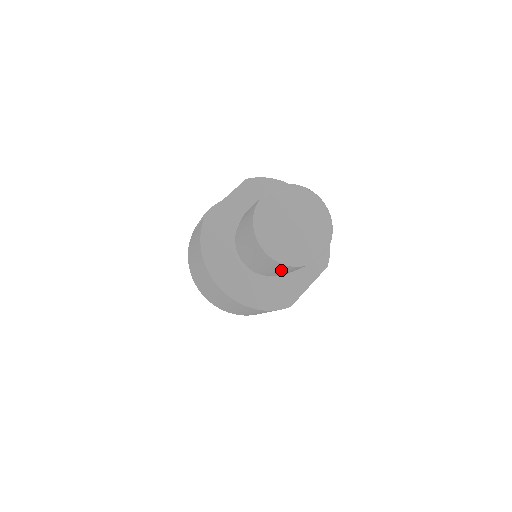
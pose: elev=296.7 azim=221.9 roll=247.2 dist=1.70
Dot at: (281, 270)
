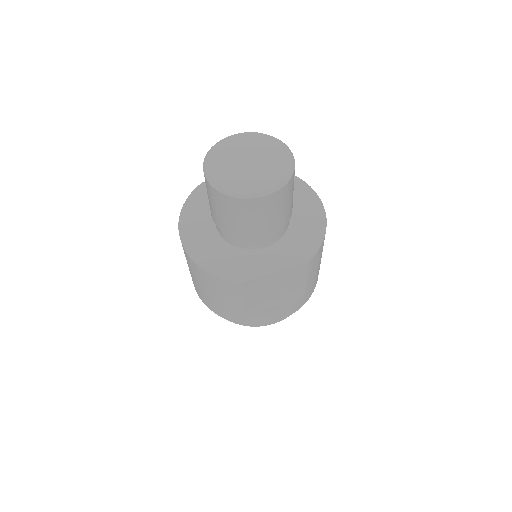
Dot at: (226, 212)
